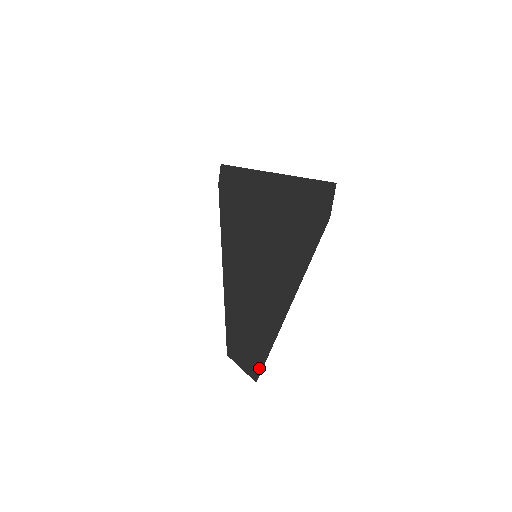
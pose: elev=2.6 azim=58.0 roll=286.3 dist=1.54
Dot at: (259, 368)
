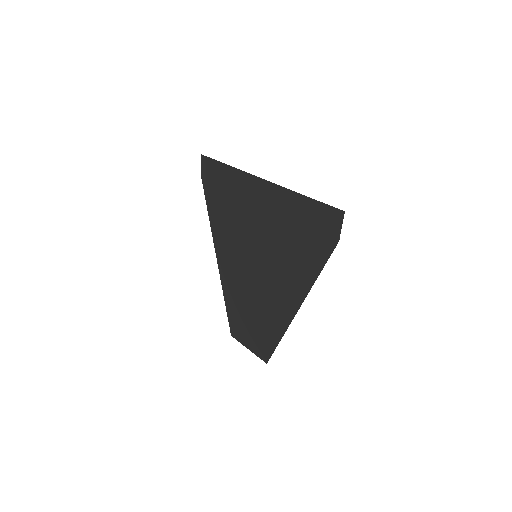
Dot at: (269, 353)
